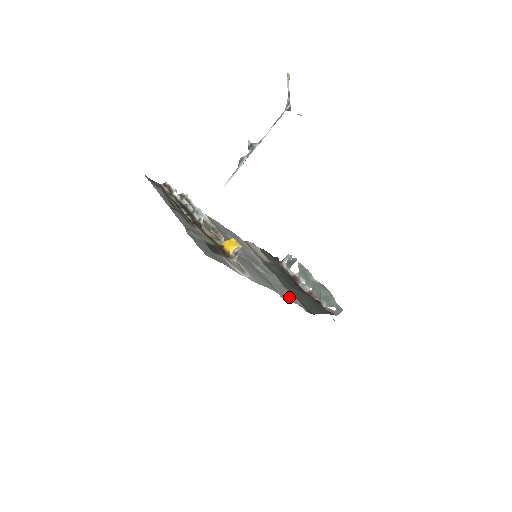
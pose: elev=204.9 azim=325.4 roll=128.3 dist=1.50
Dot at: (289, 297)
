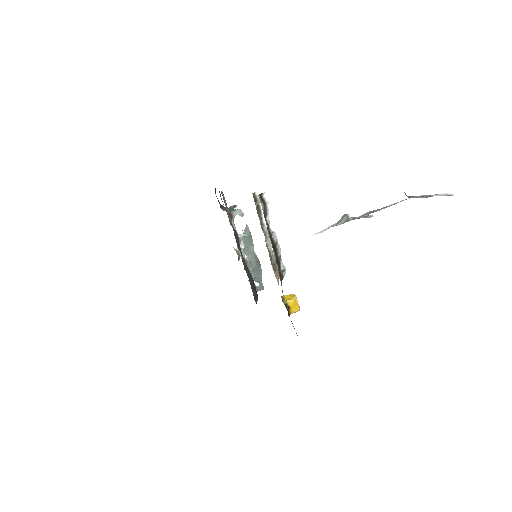
Dot at: occluded
